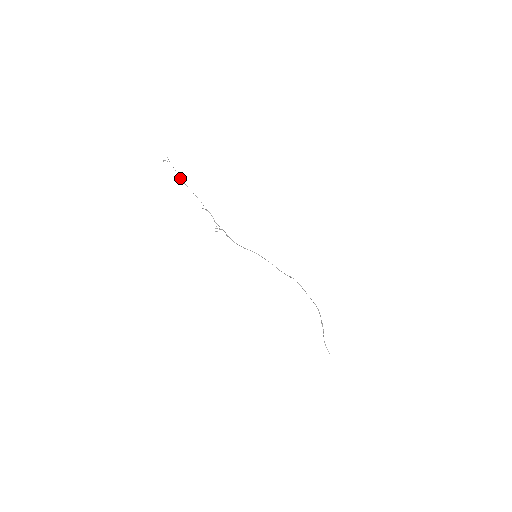
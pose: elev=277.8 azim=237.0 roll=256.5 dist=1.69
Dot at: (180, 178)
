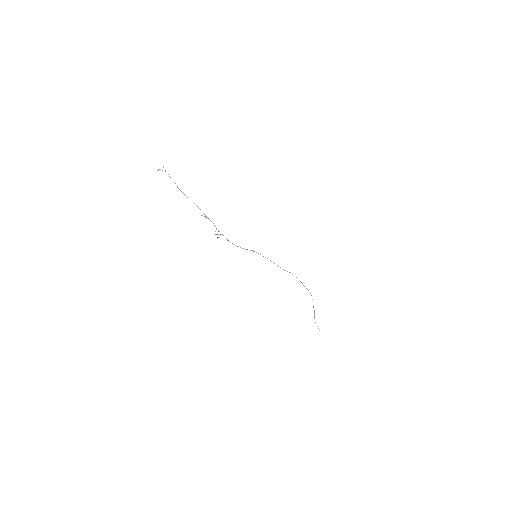
Dot at: (177, 187)
